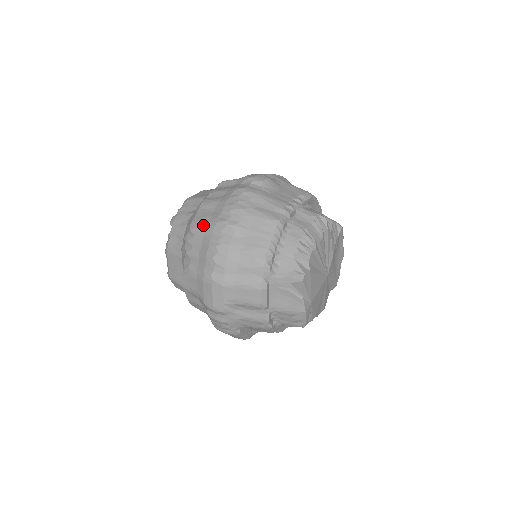
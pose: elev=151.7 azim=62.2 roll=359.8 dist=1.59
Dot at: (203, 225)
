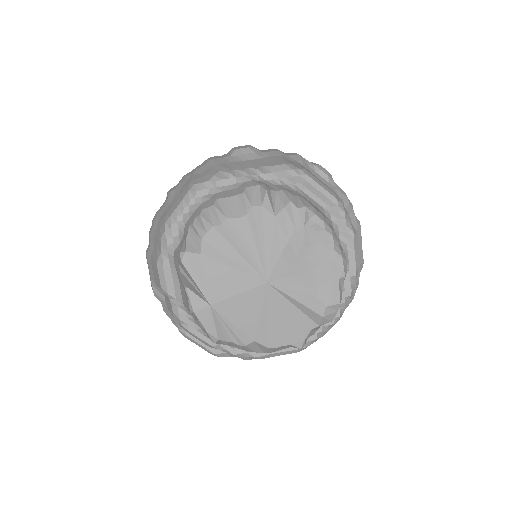
Dot at: occluded
